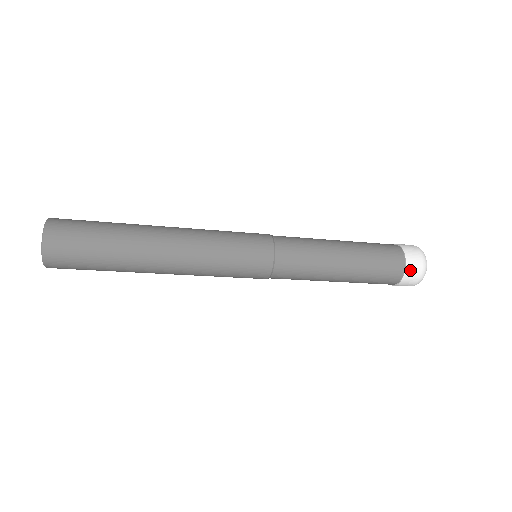
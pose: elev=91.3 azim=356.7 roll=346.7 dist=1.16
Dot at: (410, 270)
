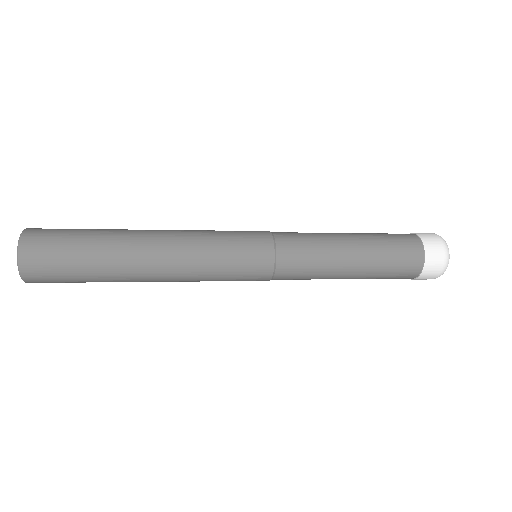
Dot at: (430, 251)
